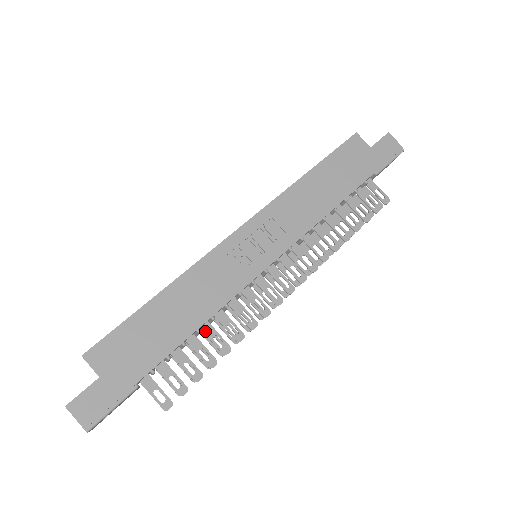
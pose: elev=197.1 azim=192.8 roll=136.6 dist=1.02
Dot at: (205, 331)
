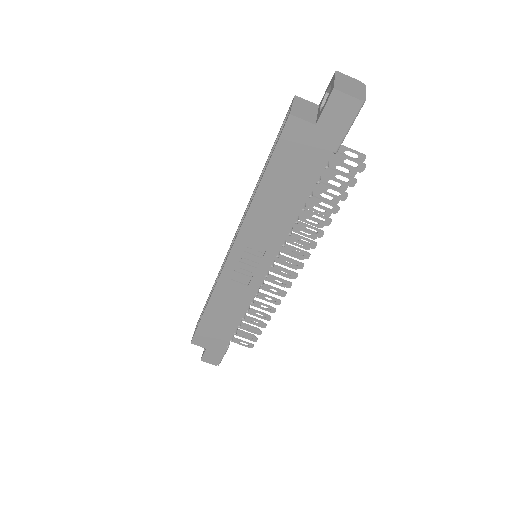
Dot at: (248, 313)
